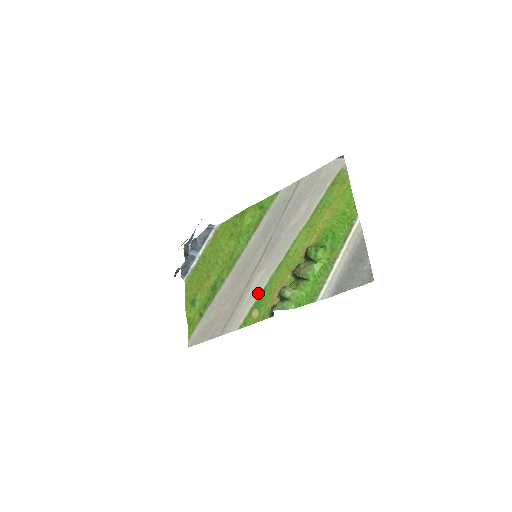
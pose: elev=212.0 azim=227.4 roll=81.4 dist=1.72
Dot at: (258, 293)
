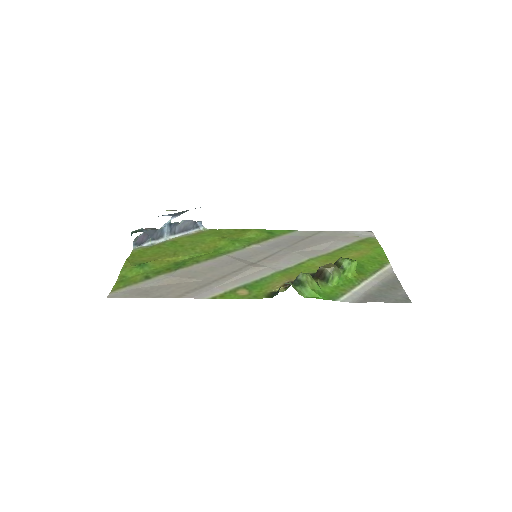
Dot at: (251, 279)
